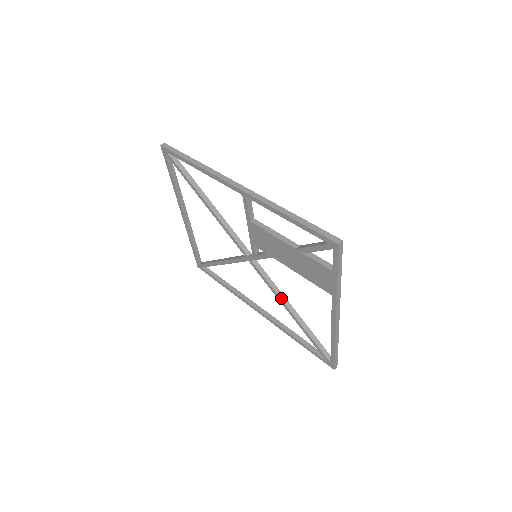
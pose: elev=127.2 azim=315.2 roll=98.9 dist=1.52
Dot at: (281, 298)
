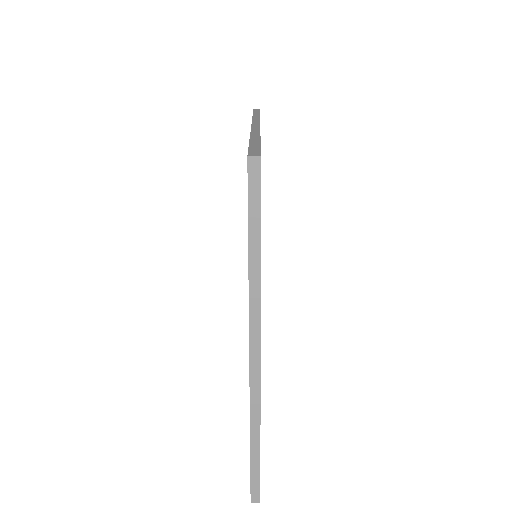
Dot at: occluded
